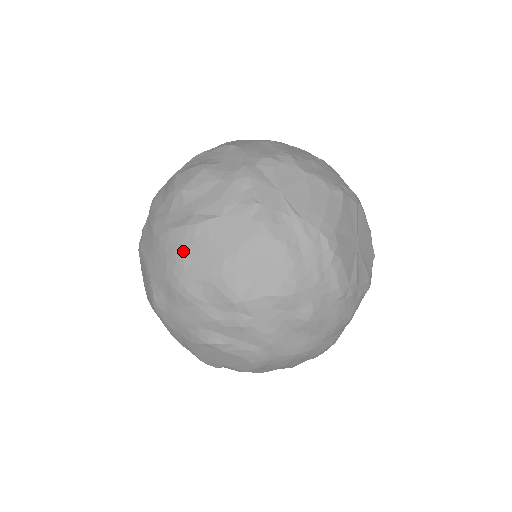
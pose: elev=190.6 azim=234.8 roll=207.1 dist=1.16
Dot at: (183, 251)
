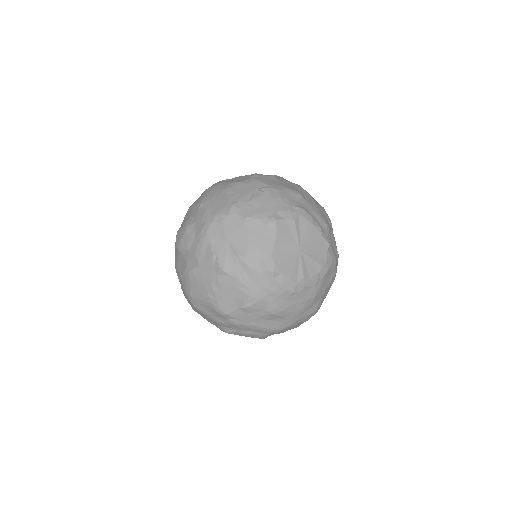
Dot at: (188, 288)
